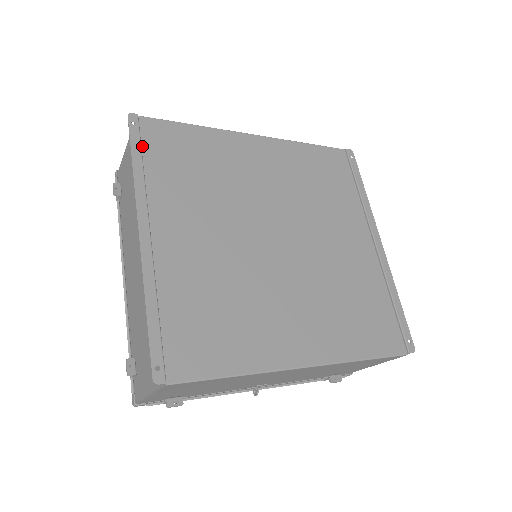
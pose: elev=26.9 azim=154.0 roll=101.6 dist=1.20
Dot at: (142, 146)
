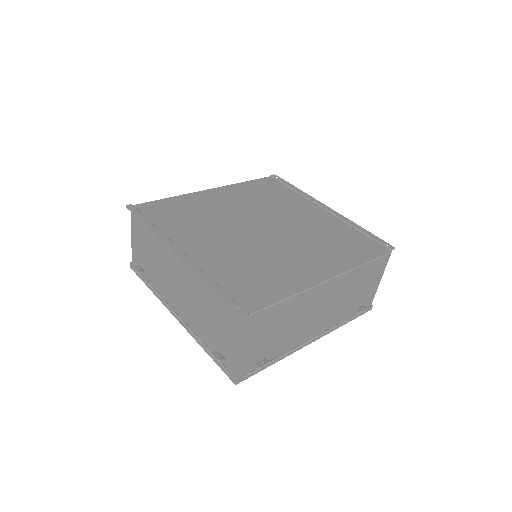
Dot at: (145, 217)
